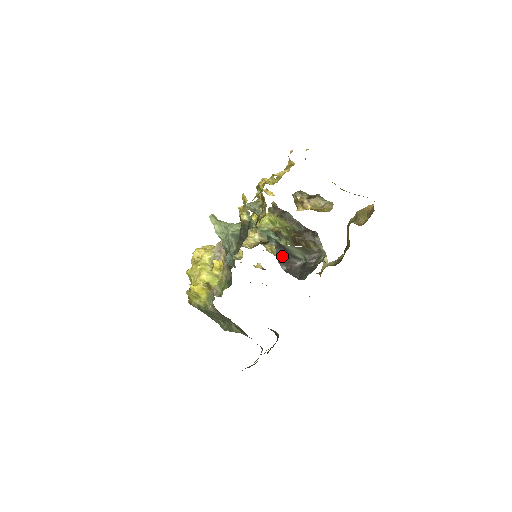
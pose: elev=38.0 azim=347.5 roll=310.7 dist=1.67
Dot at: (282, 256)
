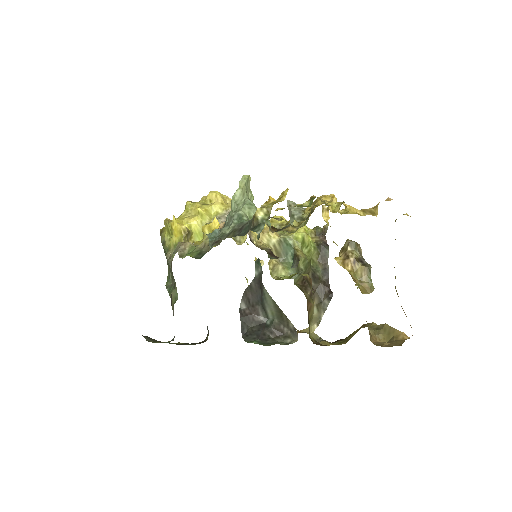
Dot at: (252, 293)
